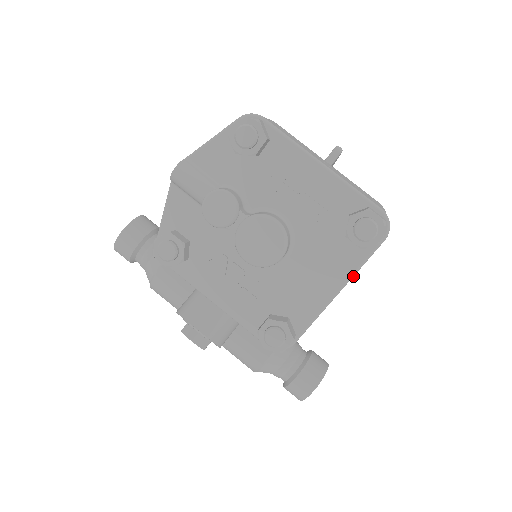
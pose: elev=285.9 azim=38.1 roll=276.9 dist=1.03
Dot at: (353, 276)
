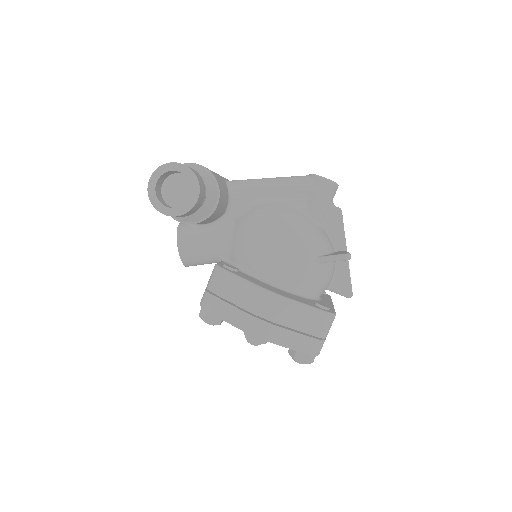
Dot at: occluded
